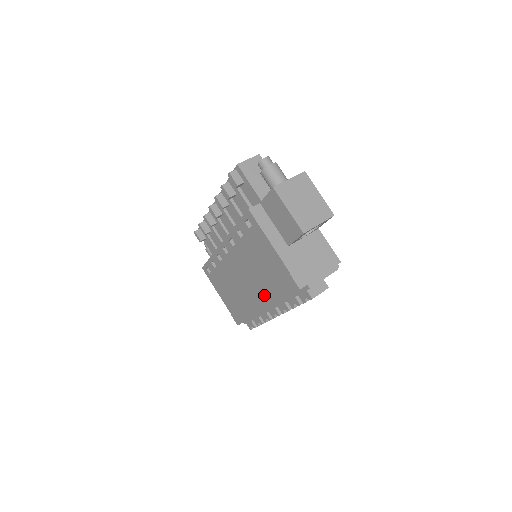
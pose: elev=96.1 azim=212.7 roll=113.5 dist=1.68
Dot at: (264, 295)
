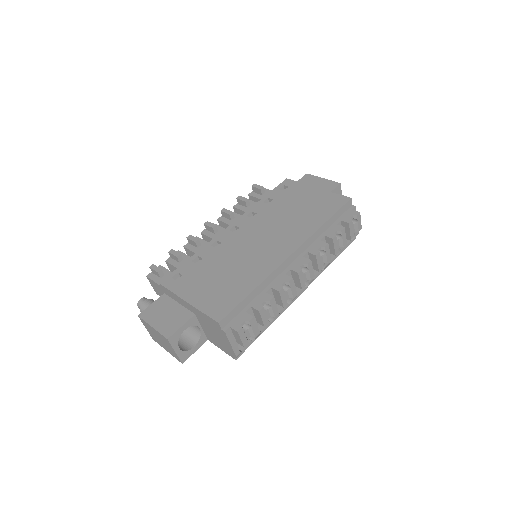
Dot at: (296, 235)
